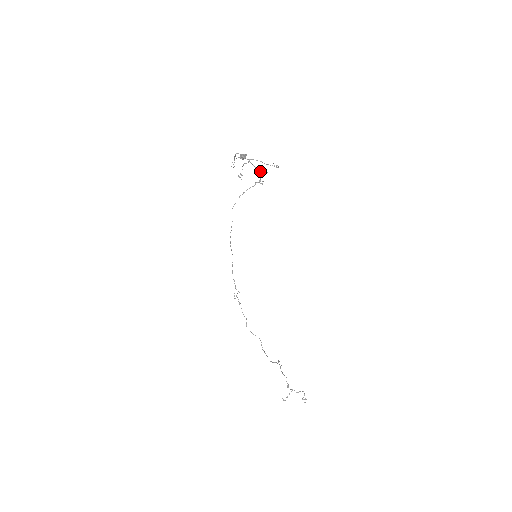
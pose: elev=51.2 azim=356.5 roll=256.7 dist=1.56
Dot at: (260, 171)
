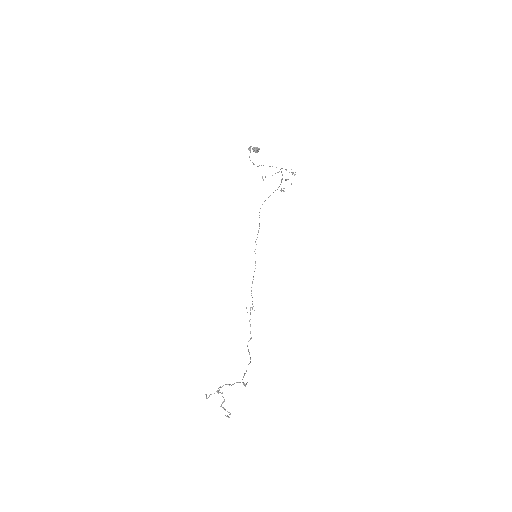
Dot at: (286, 180)
